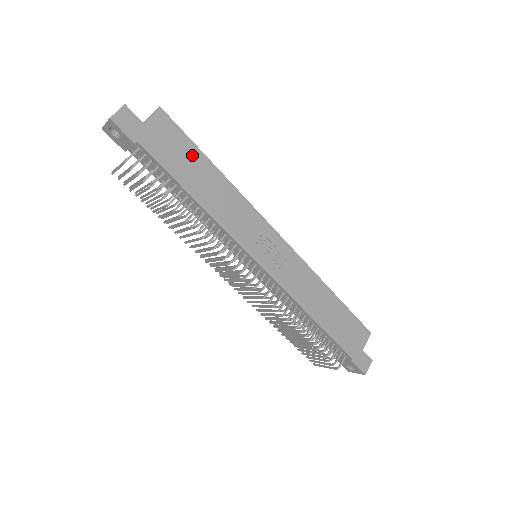
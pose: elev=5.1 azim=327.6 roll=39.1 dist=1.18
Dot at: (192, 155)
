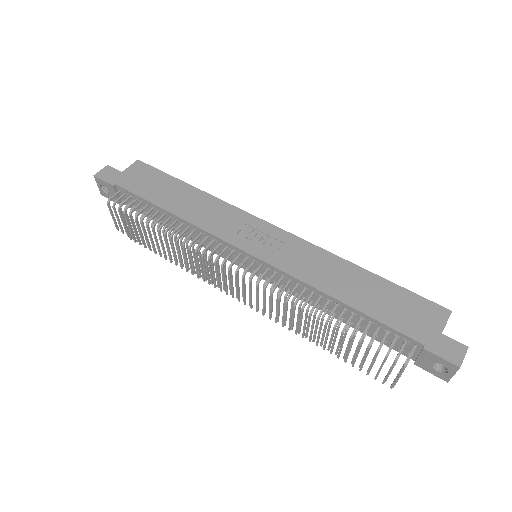
Dot at: (167, 183)
